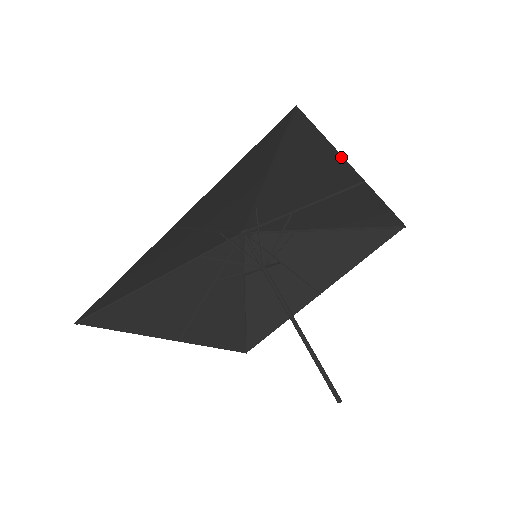
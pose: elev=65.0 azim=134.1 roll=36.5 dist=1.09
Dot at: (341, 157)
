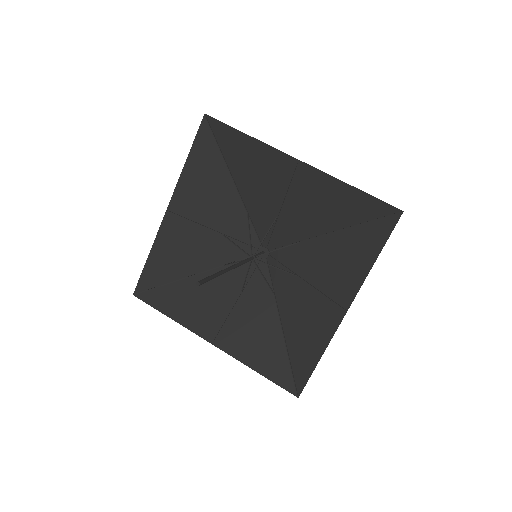
Dot at: (261, 142)
